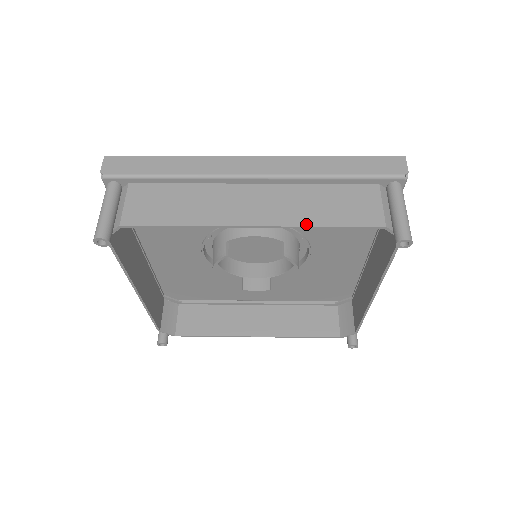
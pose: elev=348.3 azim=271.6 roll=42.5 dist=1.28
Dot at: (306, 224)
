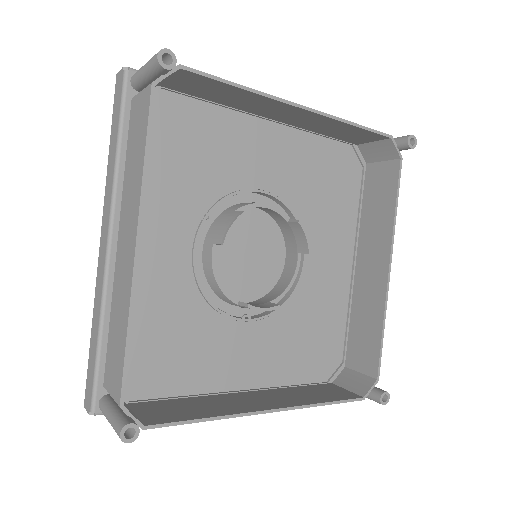
Dot at: (341, 119)
